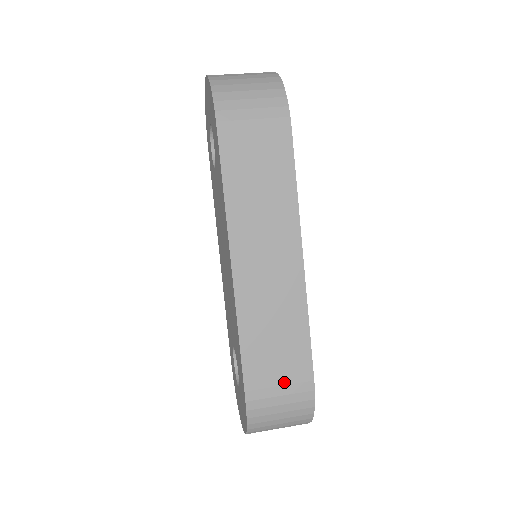
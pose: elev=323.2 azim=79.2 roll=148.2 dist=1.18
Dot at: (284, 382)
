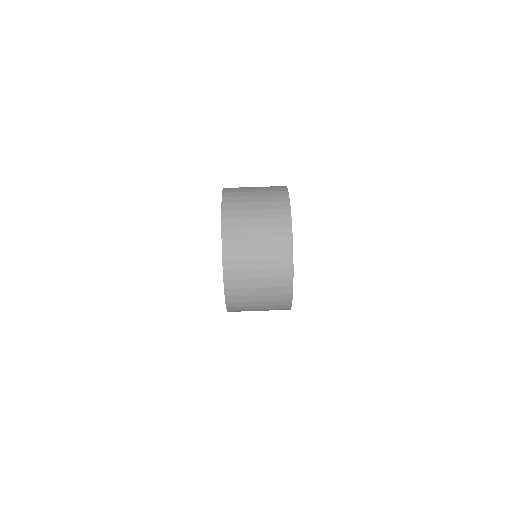
Dot at: occluded
